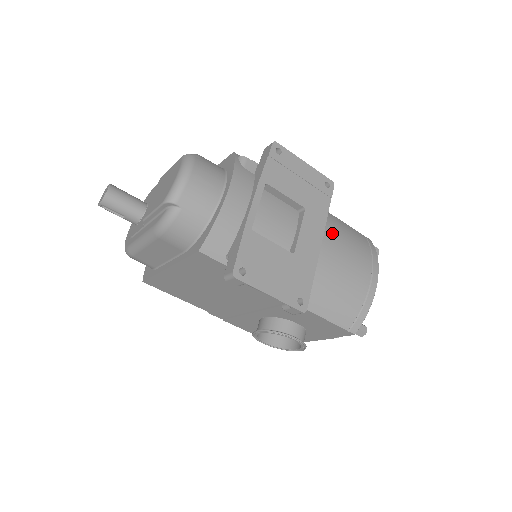
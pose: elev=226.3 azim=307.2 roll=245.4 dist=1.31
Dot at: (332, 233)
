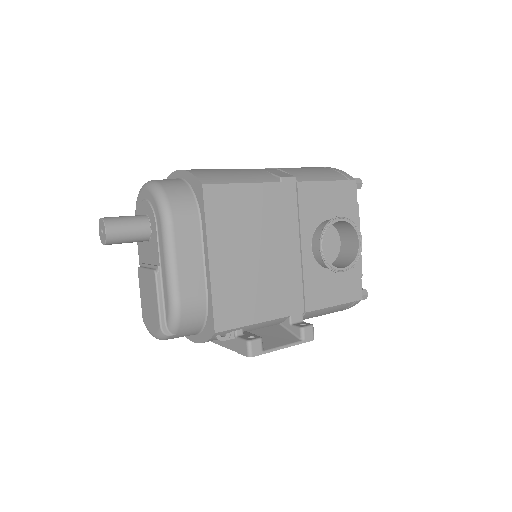
Dot at: occluded
